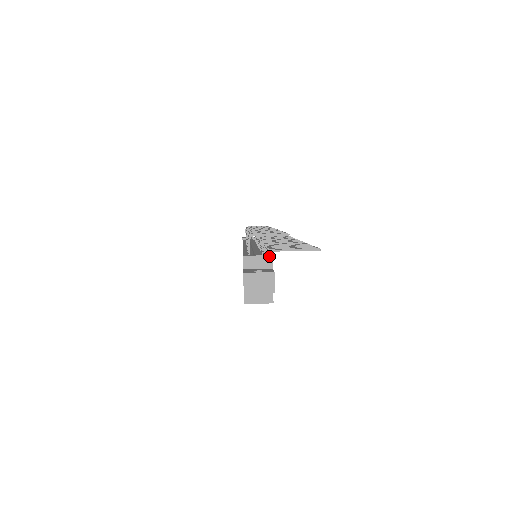
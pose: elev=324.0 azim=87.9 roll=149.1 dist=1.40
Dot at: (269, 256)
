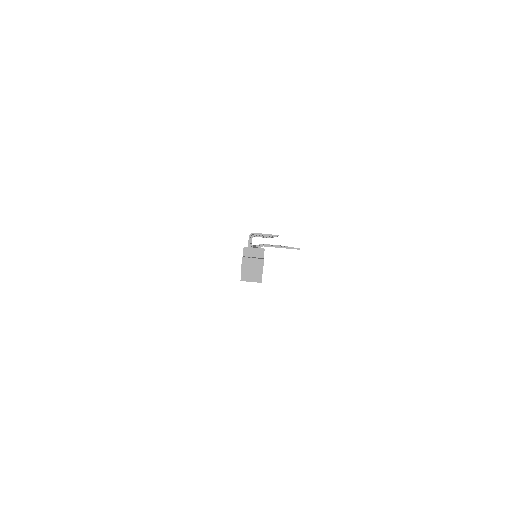
Dot at: (262, 249)
